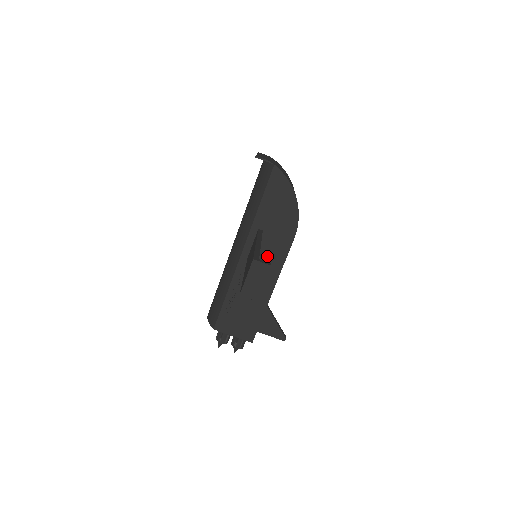
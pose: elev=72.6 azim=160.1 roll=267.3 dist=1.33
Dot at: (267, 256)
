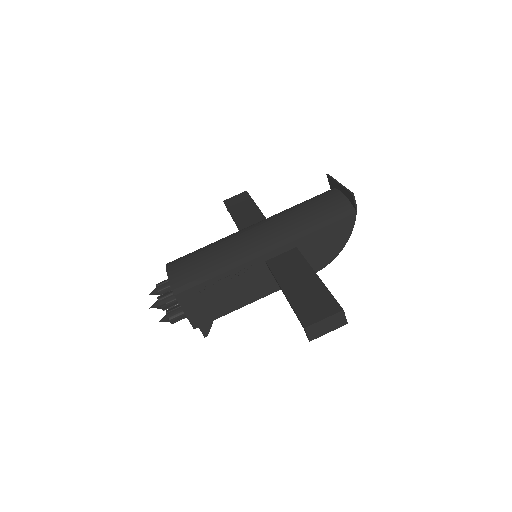
Dot at: occluded
